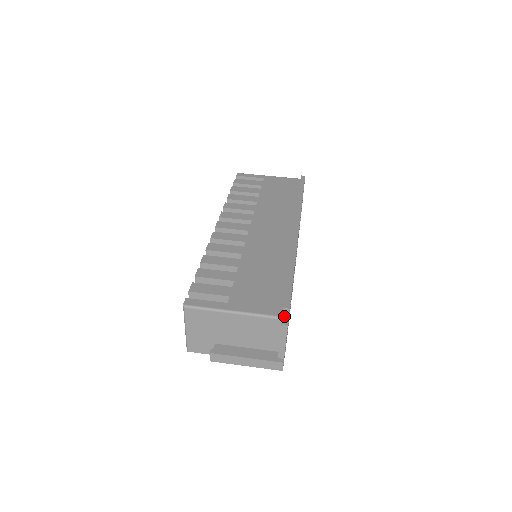
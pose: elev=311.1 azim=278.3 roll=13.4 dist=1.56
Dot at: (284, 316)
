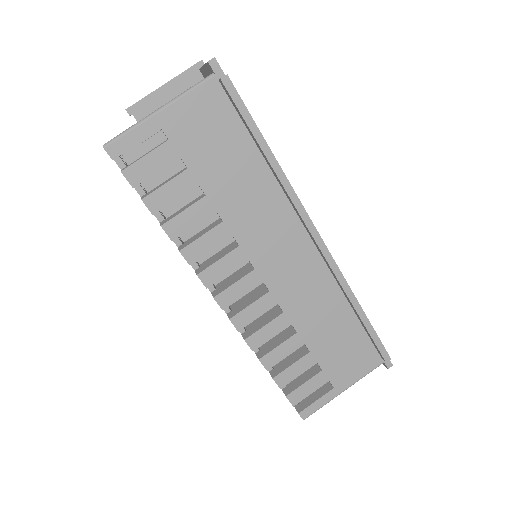
Dot at: occluded
